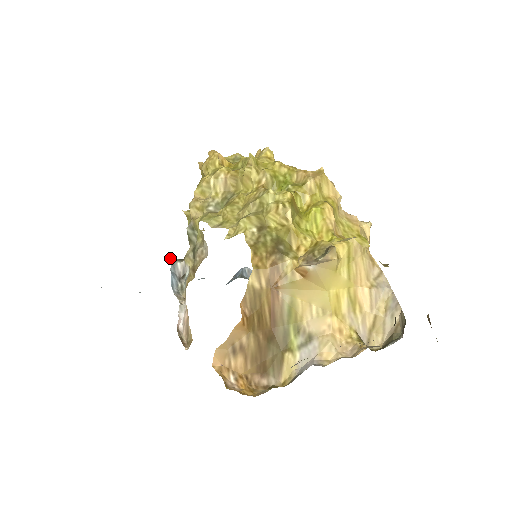
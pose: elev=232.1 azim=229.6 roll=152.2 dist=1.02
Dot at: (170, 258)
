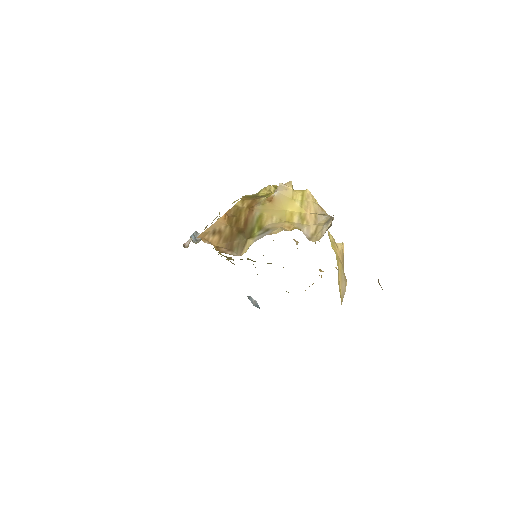
Dot at: (196, 231)
